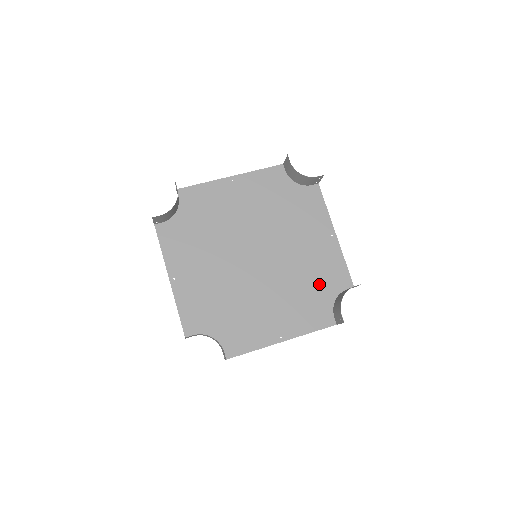
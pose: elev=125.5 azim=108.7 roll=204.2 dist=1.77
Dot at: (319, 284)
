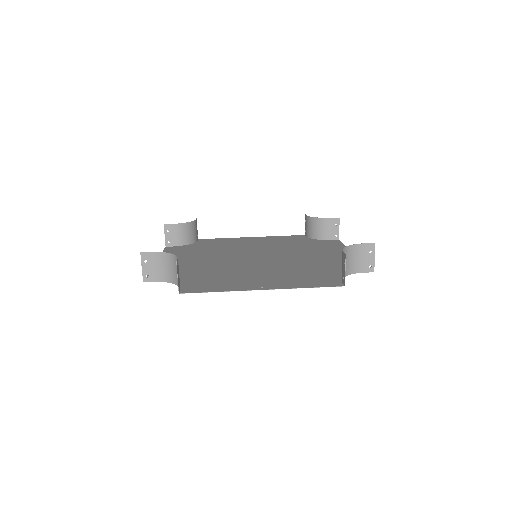
Dot at: (326, 269)
